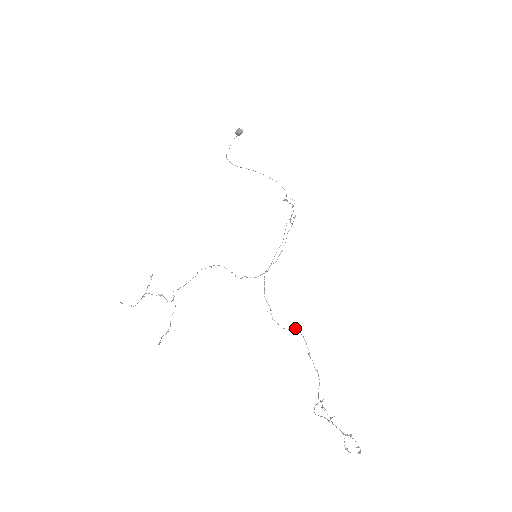
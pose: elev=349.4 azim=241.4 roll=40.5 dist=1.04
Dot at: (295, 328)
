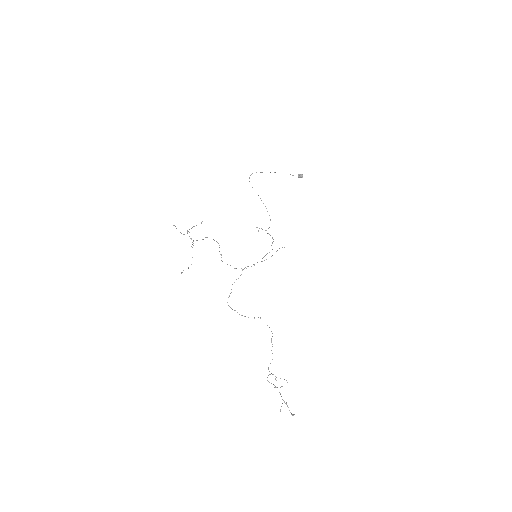
Dot at: occluded
